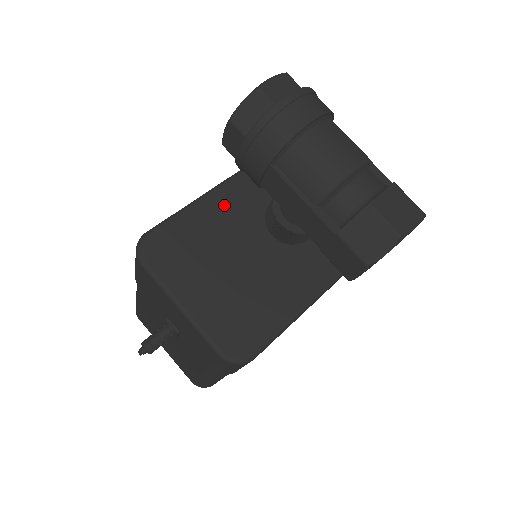
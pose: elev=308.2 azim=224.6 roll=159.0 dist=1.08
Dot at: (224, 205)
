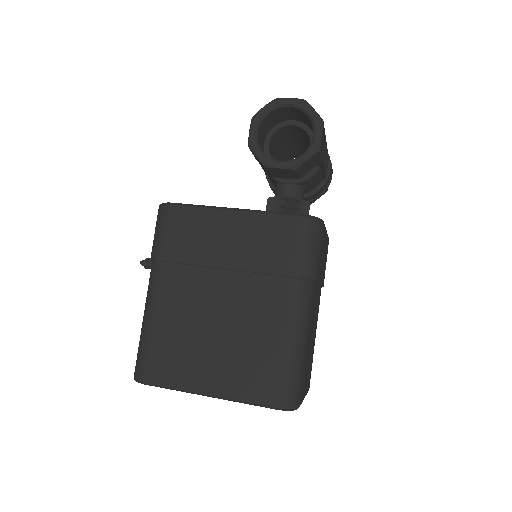
Dot at: occluded
